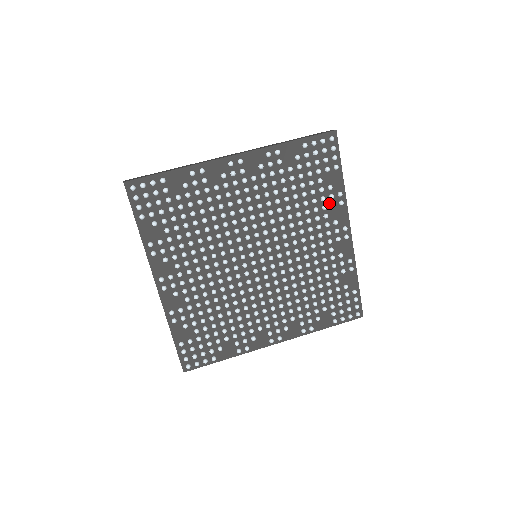
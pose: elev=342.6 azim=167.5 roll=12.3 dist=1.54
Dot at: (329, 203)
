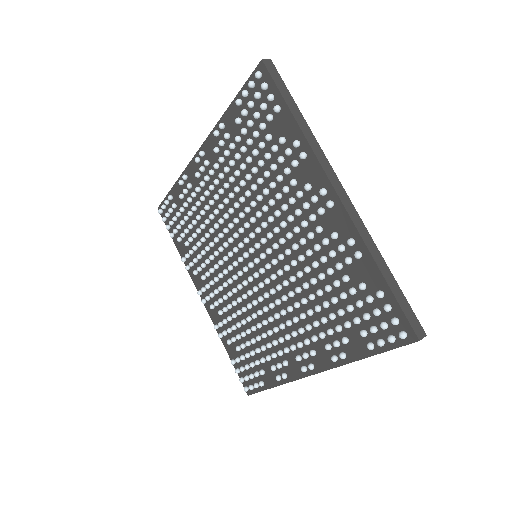
Dot at: occluded
